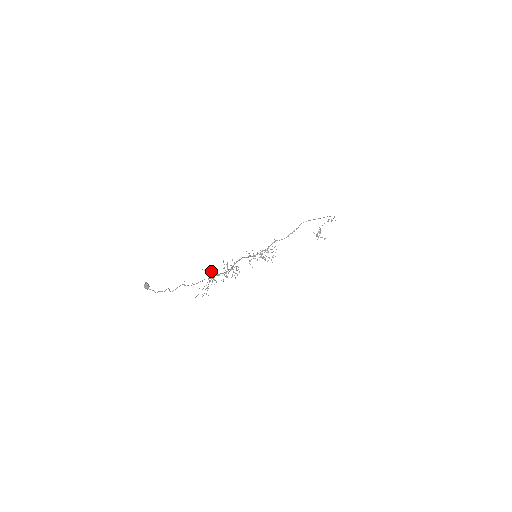
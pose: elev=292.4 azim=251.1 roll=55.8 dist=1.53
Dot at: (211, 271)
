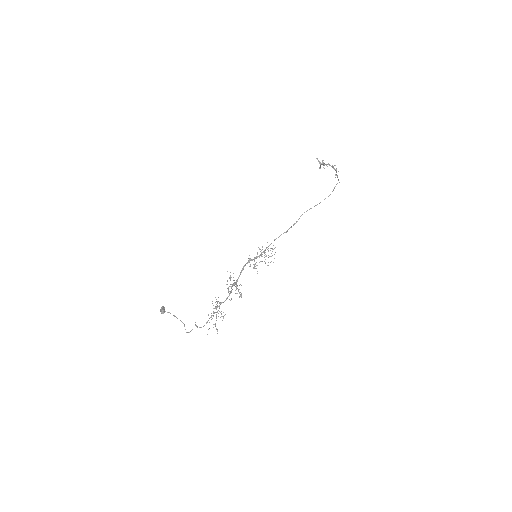
Dot at: occluded
